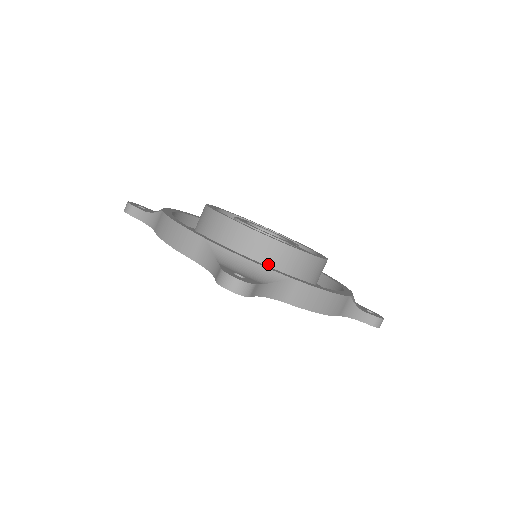
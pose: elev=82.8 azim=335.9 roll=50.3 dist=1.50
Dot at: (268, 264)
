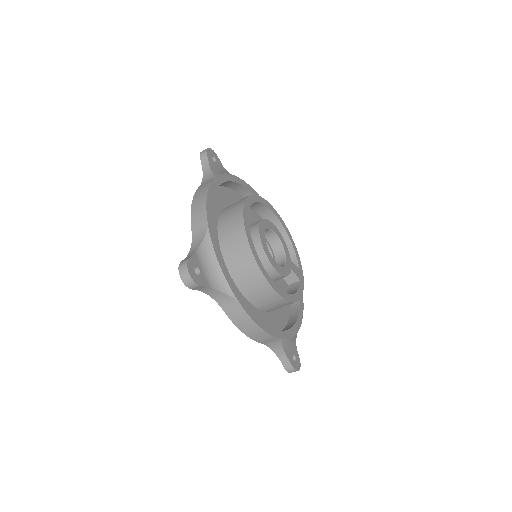
Dot at: occluded
